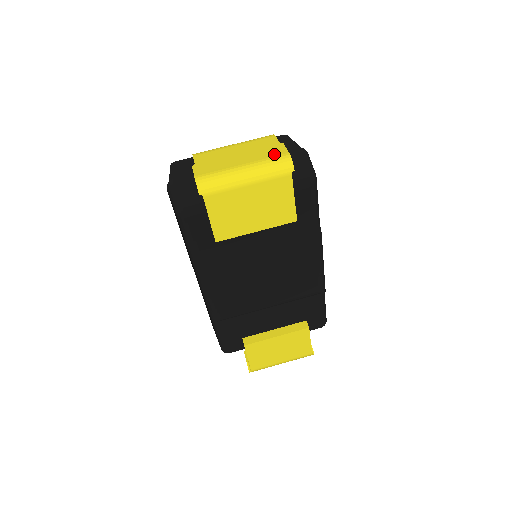
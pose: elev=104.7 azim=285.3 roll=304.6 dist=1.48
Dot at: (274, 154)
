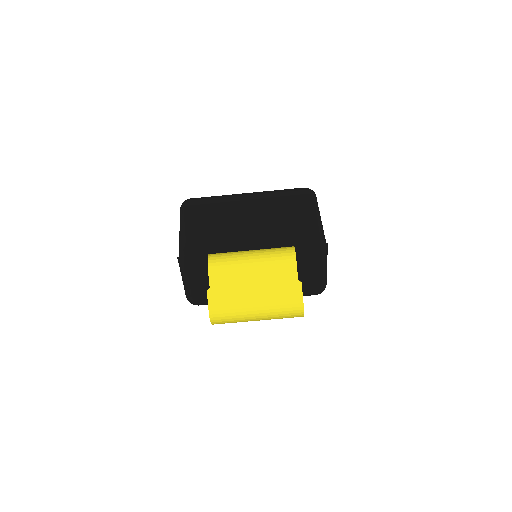
Dot at: (289, 301)
